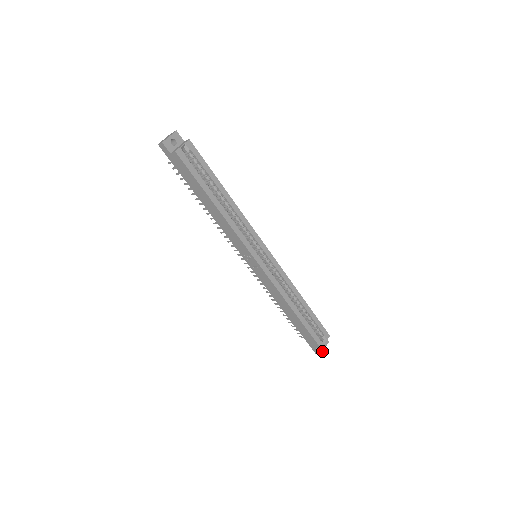
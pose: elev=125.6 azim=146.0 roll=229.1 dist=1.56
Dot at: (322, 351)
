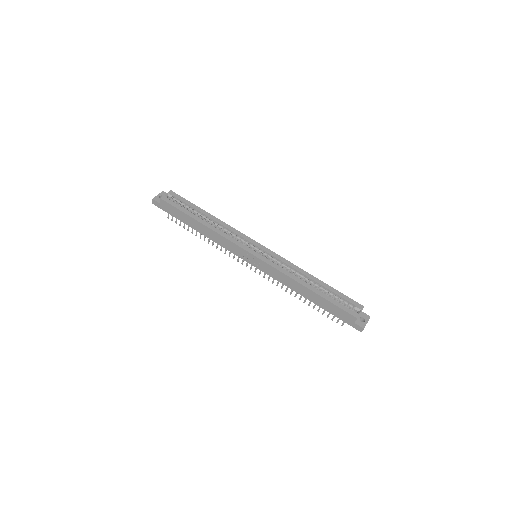
Dot at: (364, 325)
